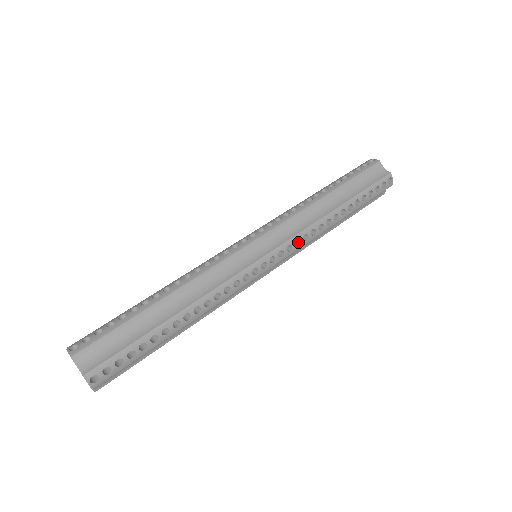
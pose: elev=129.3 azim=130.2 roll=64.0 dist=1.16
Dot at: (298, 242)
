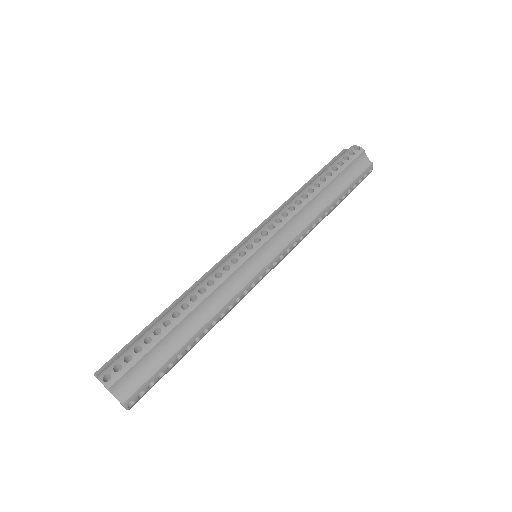
Dot at: (295, 242)
